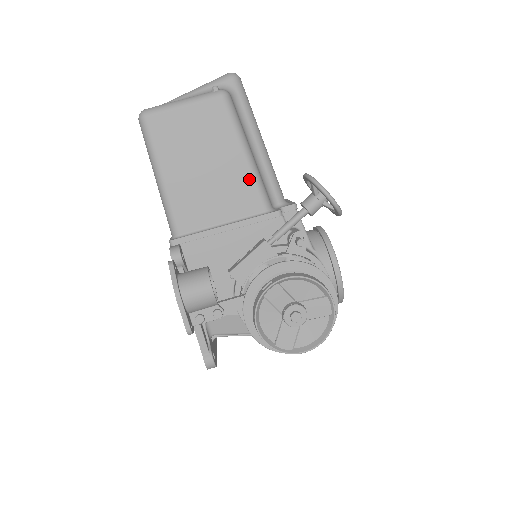
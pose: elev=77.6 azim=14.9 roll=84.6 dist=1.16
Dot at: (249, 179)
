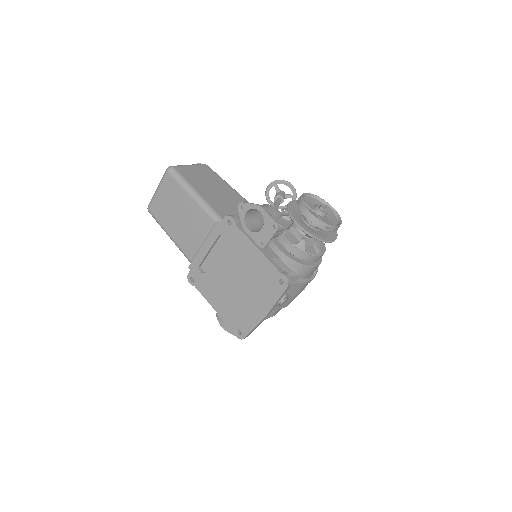
Dot at: (240, 196)
